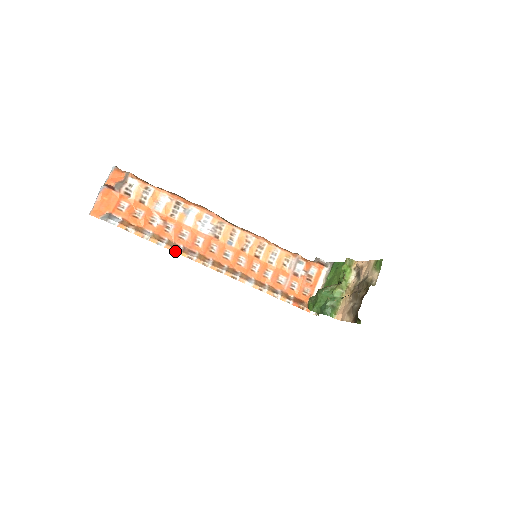
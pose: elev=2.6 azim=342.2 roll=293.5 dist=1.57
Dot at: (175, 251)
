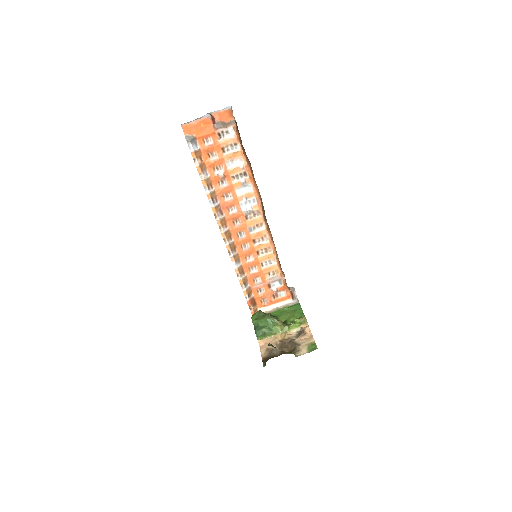
Dot at: (211, 203)
